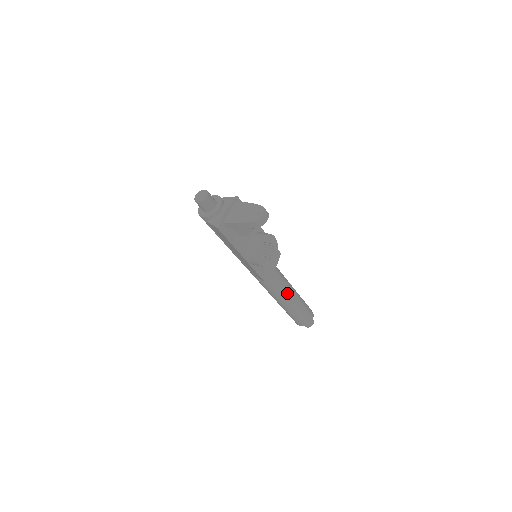
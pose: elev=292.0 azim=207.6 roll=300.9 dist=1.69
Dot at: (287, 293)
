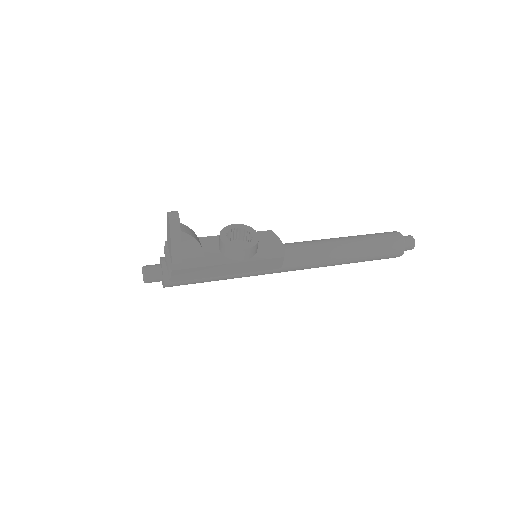
Dot at: (332, 245)
